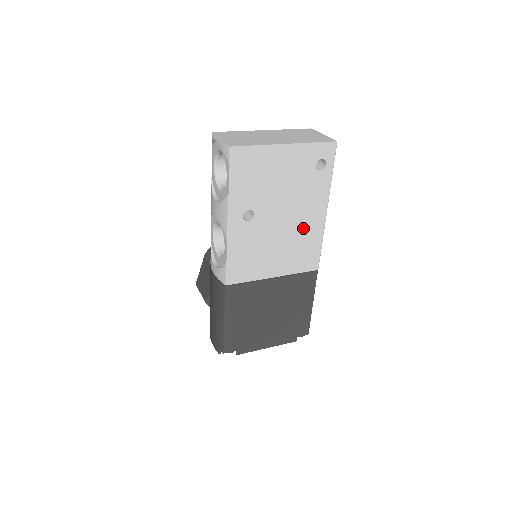
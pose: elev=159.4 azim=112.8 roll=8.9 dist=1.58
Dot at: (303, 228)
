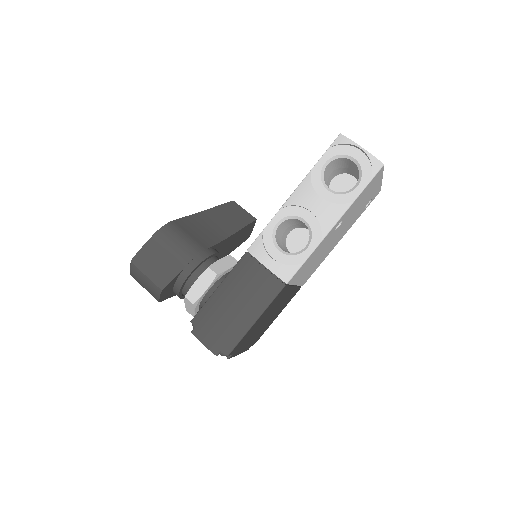
Dot at: (330, 248)
